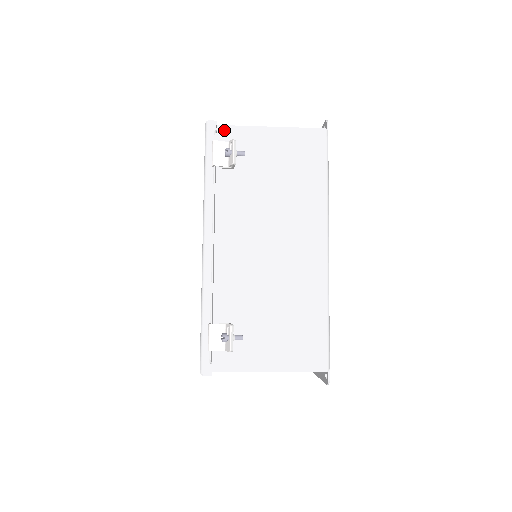
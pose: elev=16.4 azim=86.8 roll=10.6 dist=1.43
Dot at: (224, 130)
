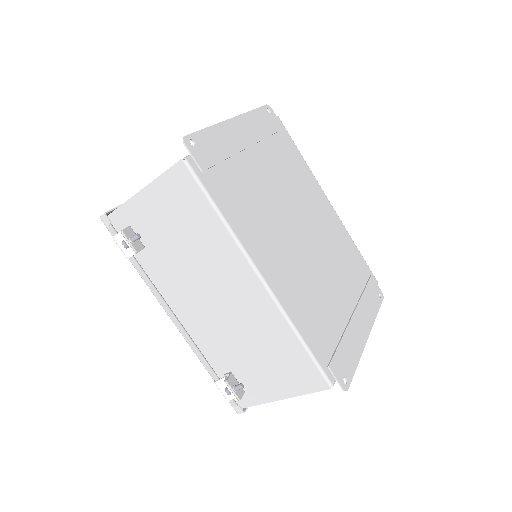
Dot at: (116, 216)
